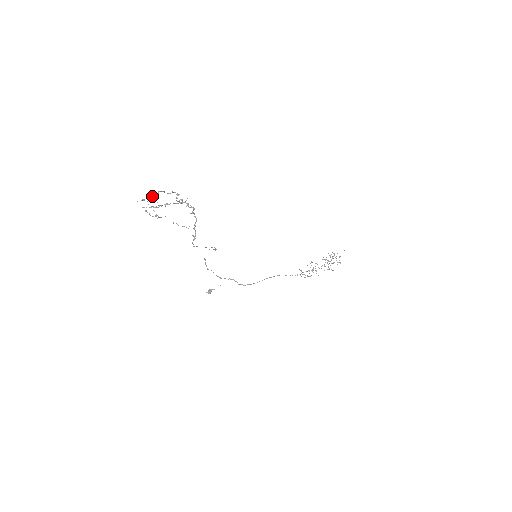
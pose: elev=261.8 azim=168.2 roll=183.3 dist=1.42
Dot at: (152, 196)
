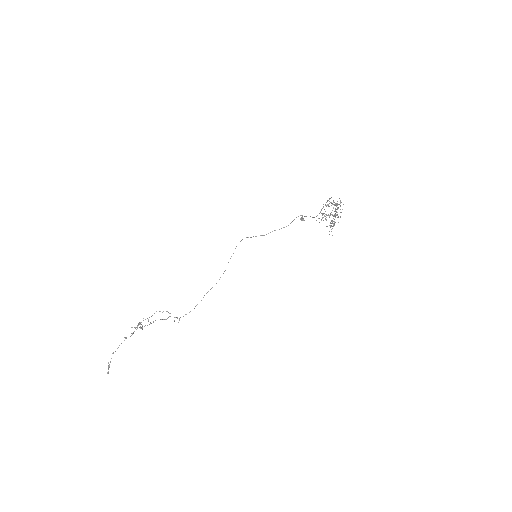
Dot at: (109, 367)
